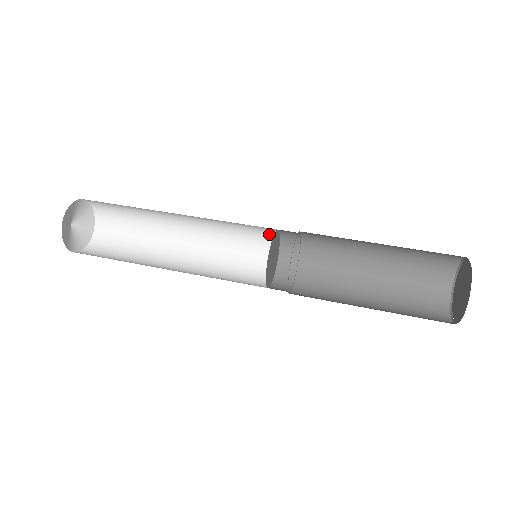
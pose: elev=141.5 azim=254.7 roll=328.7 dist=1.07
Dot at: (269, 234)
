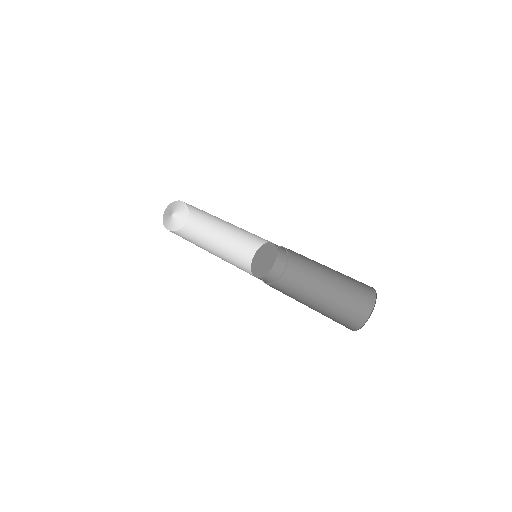
Dot at: occluded
